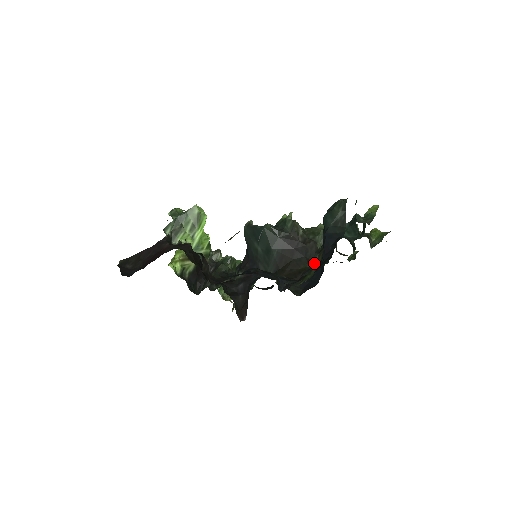
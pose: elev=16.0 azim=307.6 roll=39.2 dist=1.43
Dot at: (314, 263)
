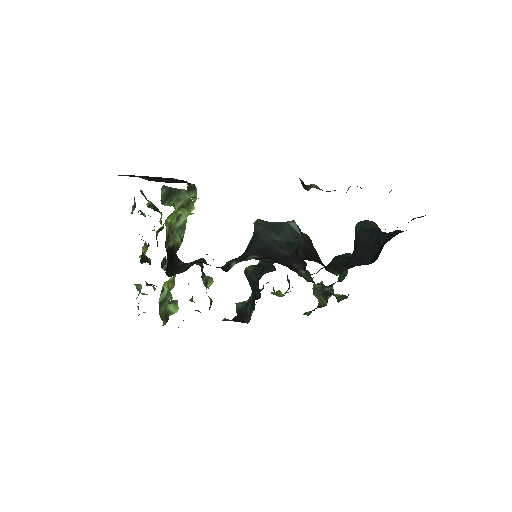
Dot at: (329, 271)
